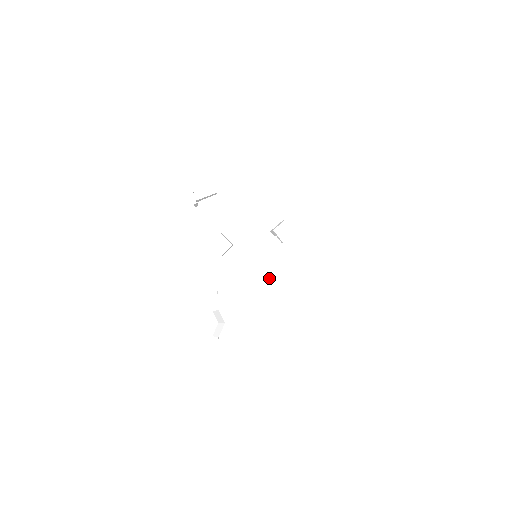
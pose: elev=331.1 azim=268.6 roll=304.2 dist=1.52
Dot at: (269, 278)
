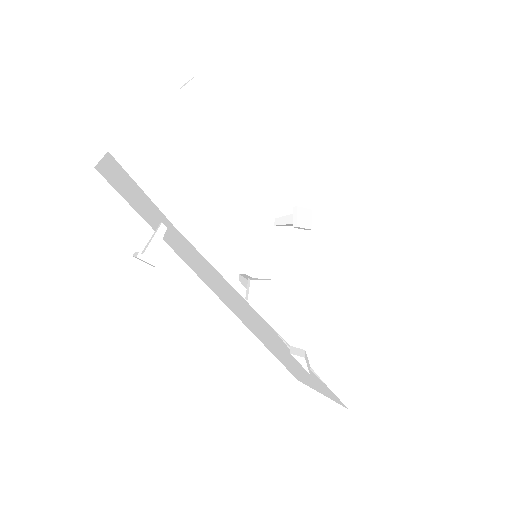
Dot at: (306, 271)
